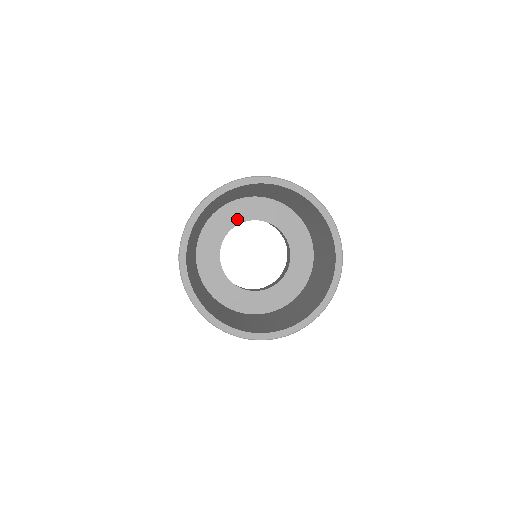
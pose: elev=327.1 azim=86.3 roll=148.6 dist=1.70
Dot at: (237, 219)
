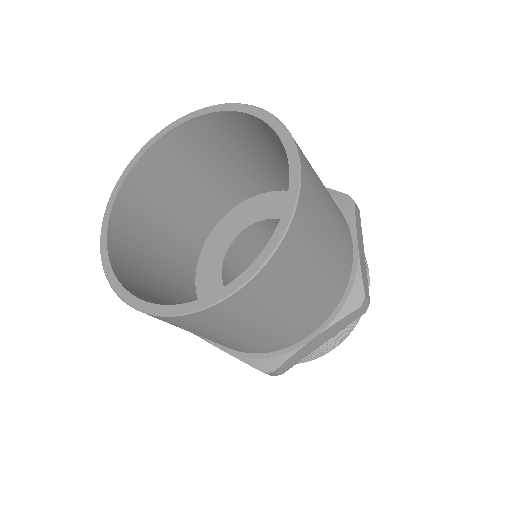
Dot at: (268, 213)
